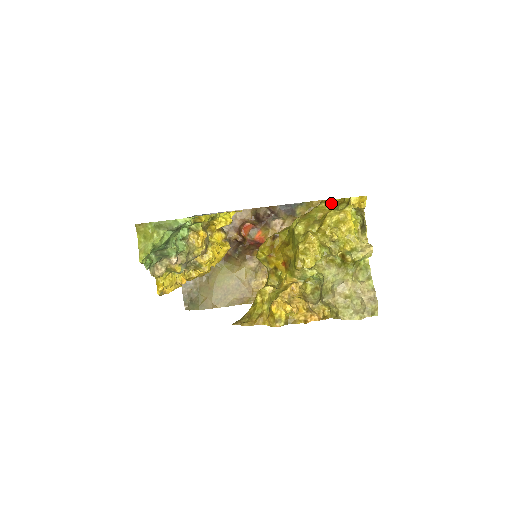
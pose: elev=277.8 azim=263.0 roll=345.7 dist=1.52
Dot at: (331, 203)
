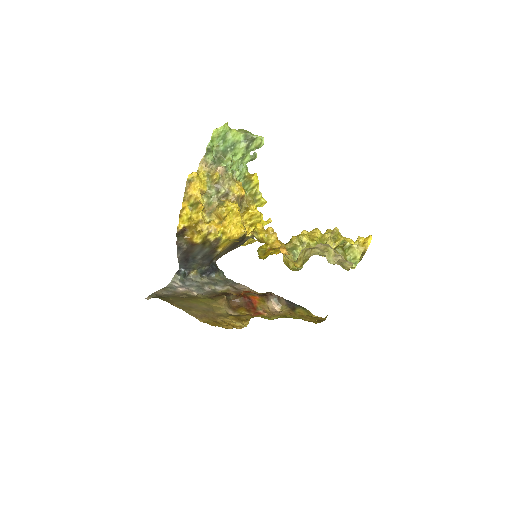
Dot at: occluded
